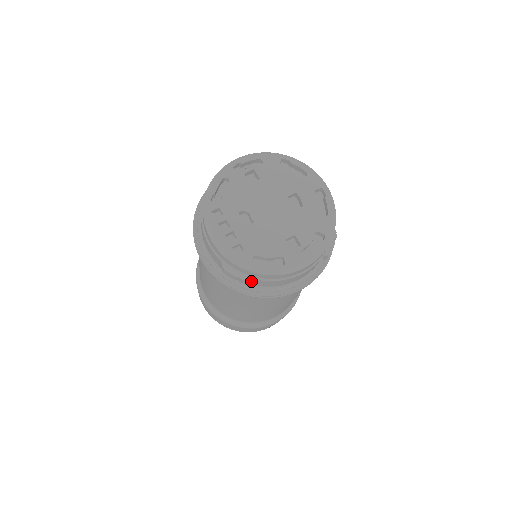
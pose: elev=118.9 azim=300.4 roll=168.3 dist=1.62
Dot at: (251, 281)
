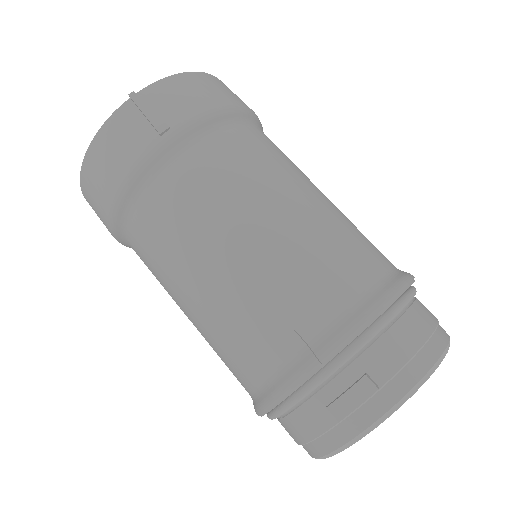
Dot at: occluded
